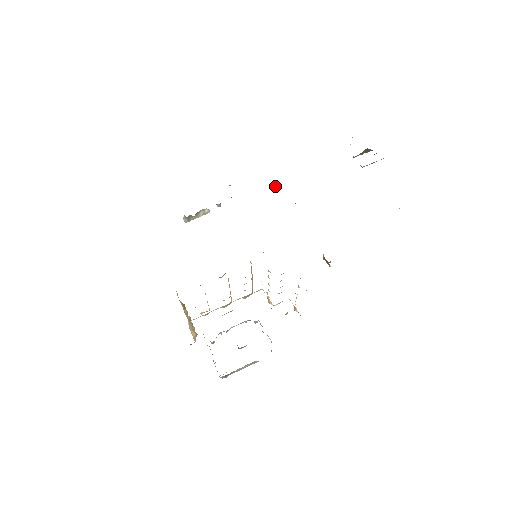
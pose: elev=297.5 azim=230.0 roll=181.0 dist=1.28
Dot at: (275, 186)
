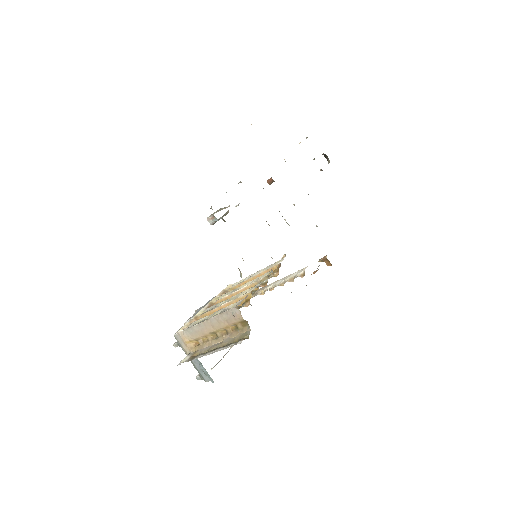
Dot at: (269, 184)
